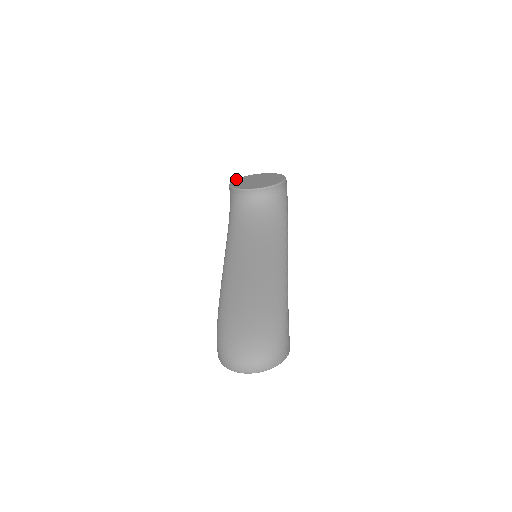
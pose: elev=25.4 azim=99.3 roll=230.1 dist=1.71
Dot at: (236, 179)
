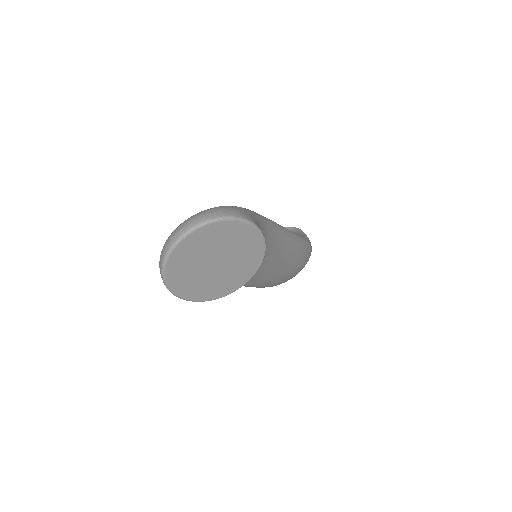
Dot at: occluded
